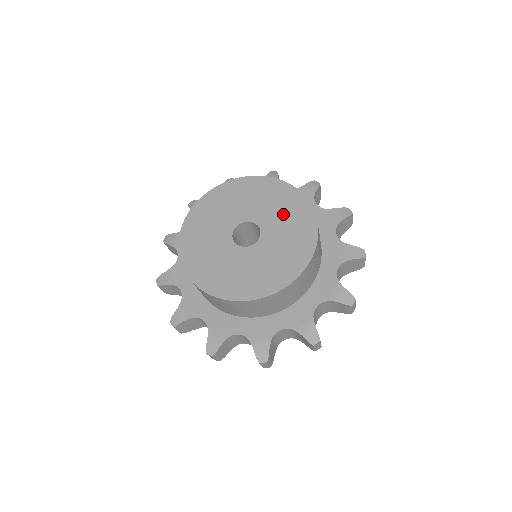
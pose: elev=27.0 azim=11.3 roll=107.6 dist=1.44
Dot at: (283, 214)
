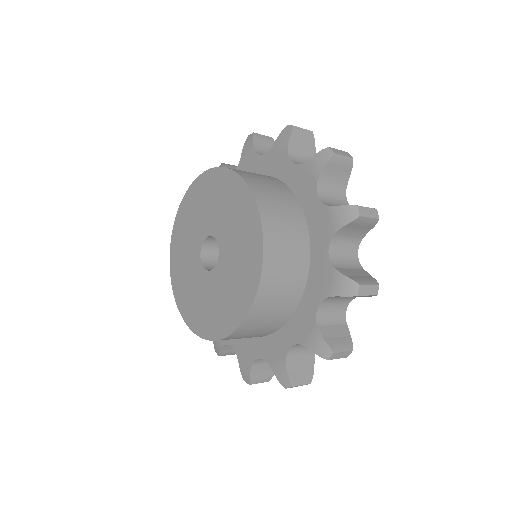
Dot at: (238, 262)
